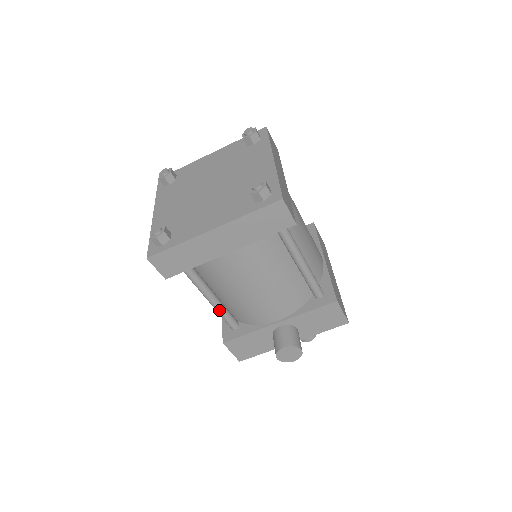
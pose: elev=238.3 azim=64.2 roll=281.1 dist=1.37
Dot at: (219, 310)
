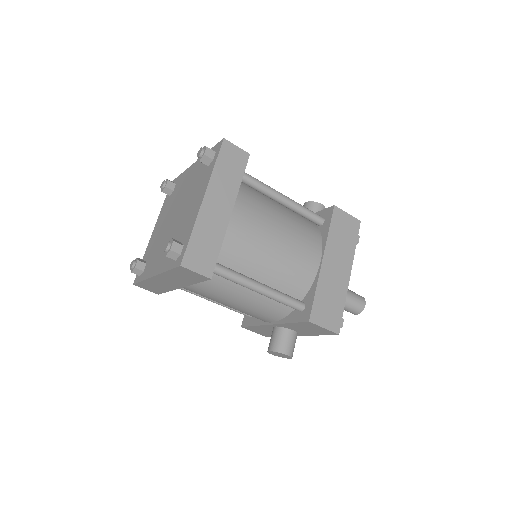
Dot at: (224, 306)
